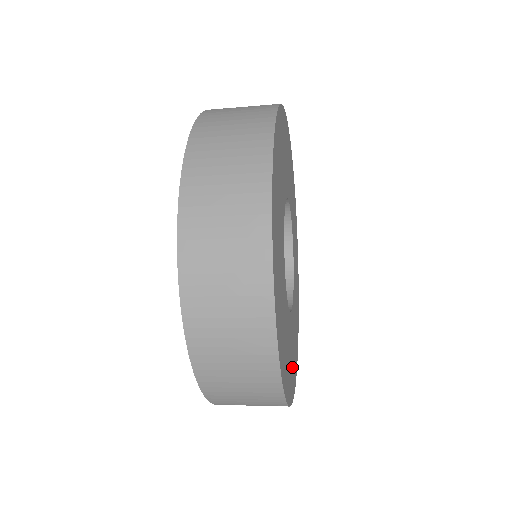
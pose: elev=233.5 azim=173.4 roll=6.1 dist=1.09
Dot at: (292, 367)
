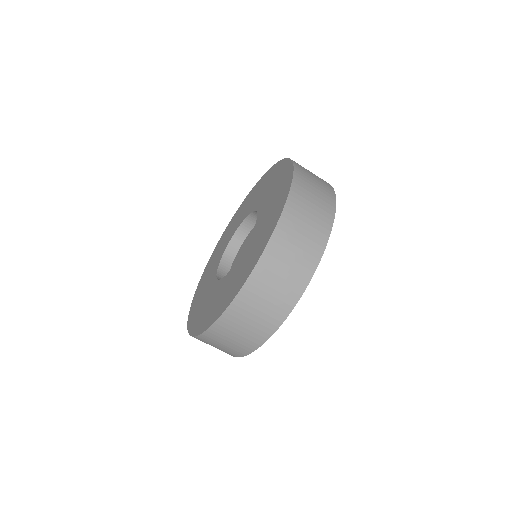
Dot at: occluded
